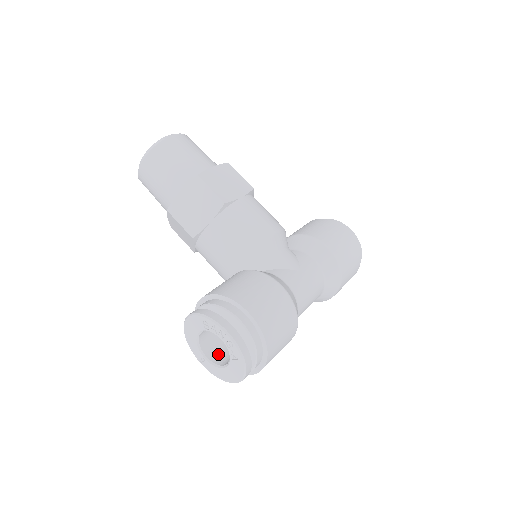
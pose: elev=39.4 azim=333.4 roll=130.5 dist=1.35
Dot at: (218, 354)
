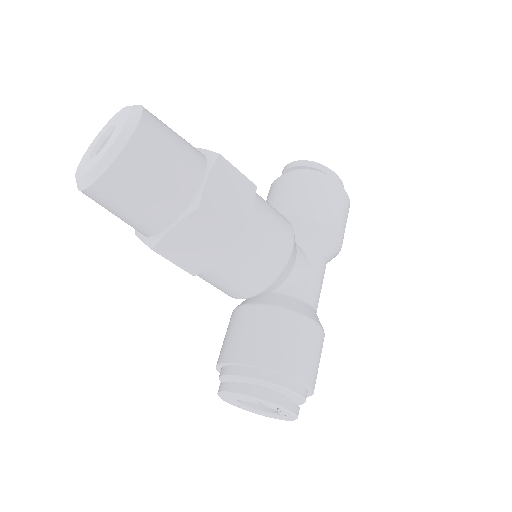
Dot at: occluded
